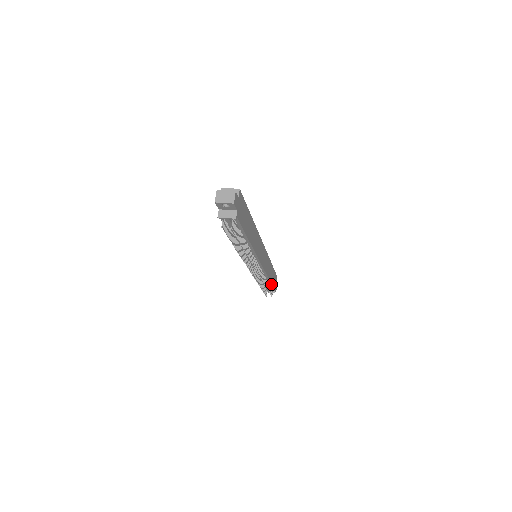
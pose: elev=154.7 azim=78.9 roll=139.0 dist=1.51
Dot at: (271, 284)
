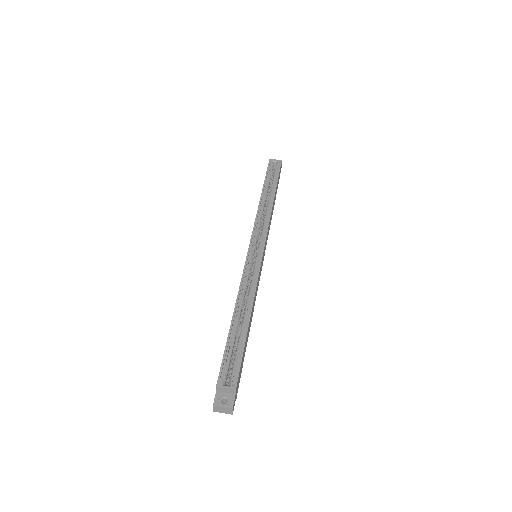
Dot at: occluded
